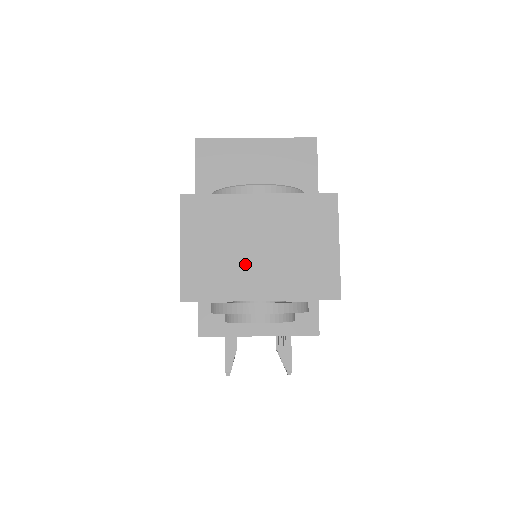
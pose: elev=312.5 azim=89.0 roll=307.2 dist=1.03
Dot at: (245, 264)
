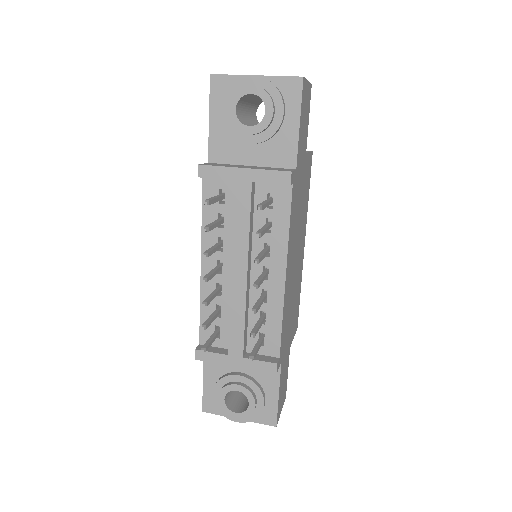
Dot at: occluded
